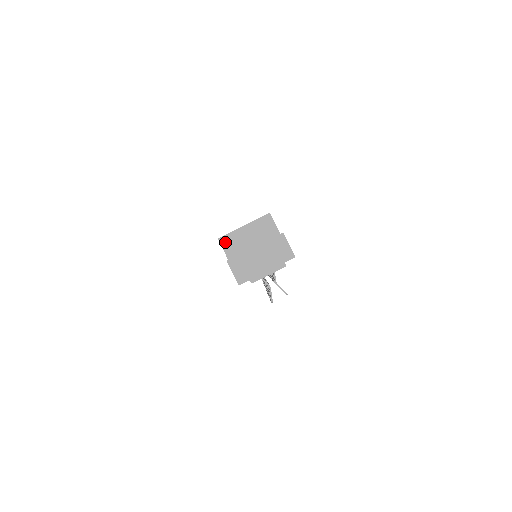
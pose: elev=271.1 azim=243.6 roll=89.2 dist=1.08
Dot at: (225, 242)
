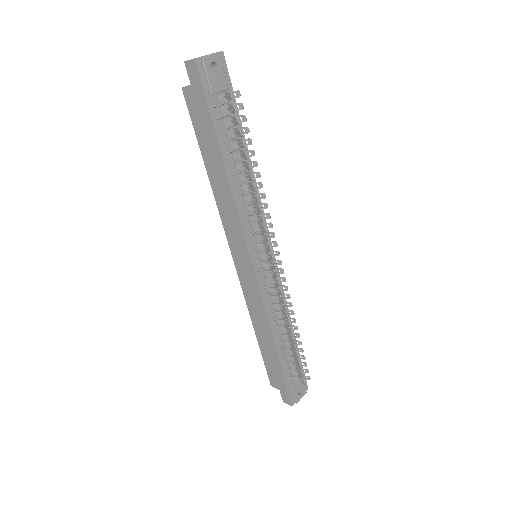
Dot at: (186, 86)
